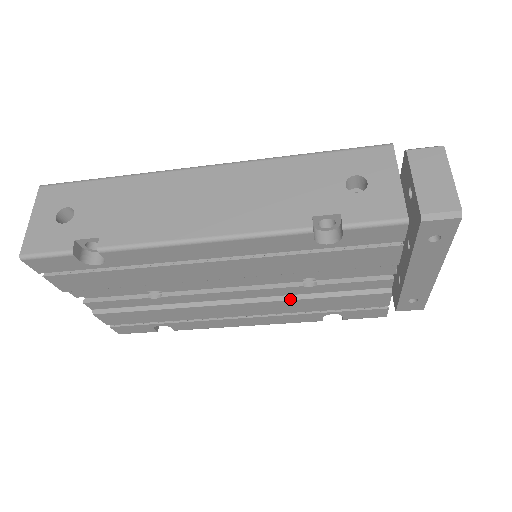
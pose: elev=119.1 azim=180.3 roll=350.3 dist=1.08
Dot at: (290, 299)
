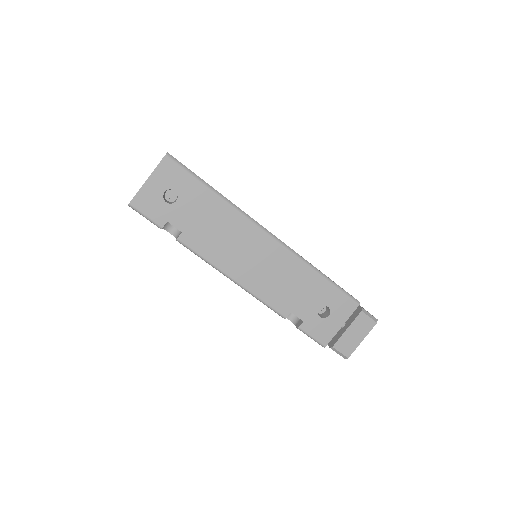
Dot at: occluded
